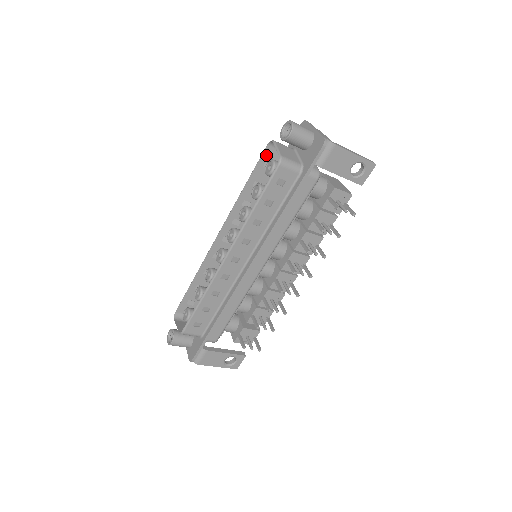
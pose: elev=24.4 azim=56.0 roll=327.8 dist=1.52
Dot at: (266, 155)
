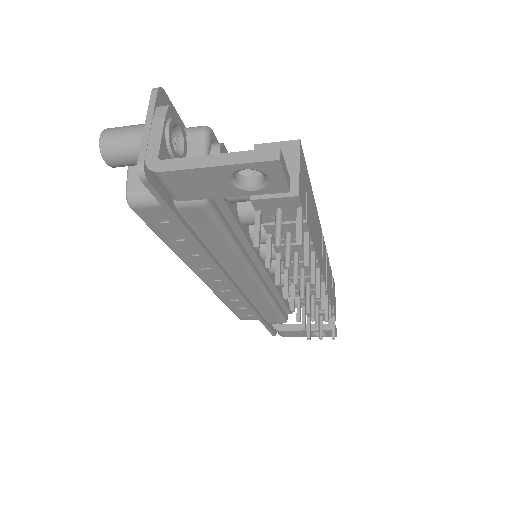
Dot at: occluded
